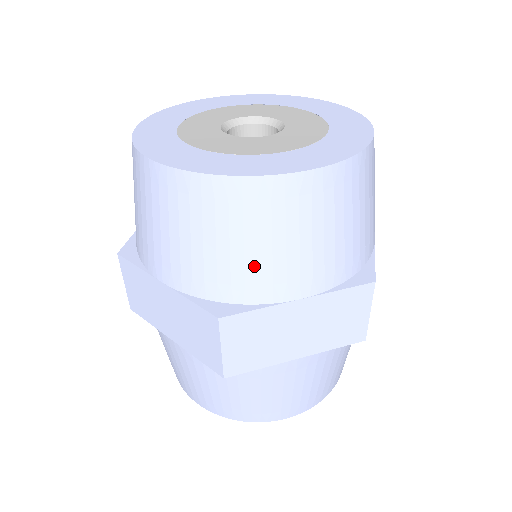
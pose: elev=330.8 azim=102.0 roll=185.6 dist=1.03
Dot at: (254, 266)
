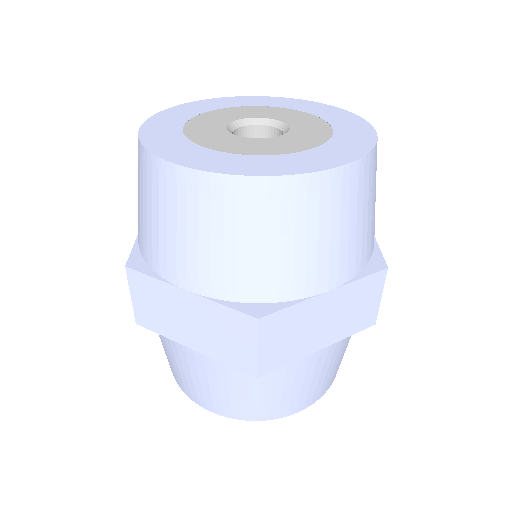
Dot at: (289, 263)
